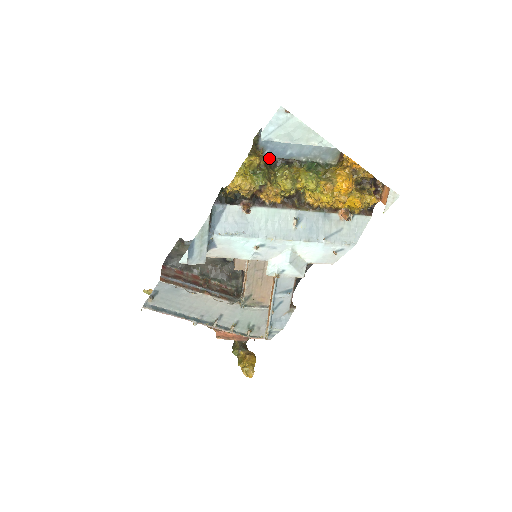
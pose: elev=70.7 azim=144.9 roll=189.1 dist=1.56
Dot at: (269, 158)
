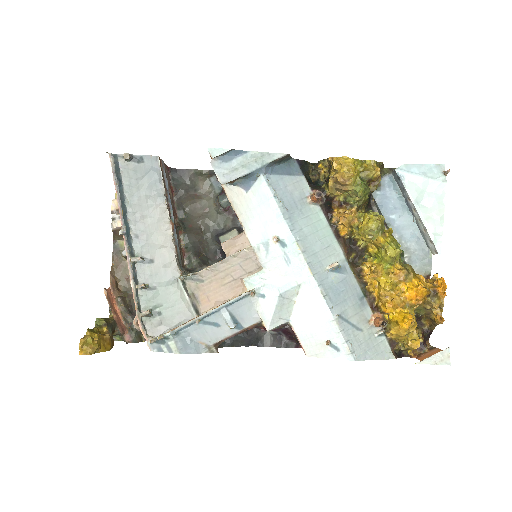
Dot at: (372, 202)
